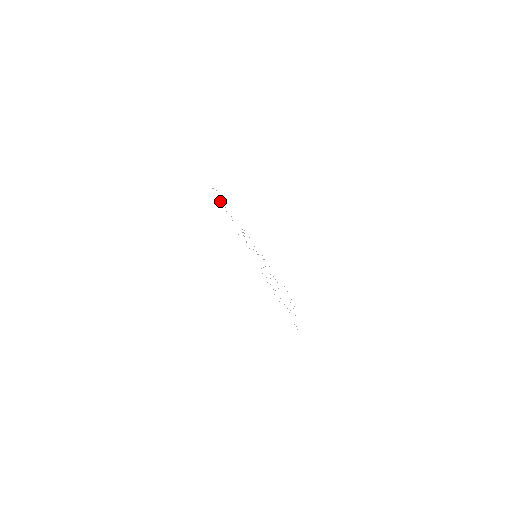
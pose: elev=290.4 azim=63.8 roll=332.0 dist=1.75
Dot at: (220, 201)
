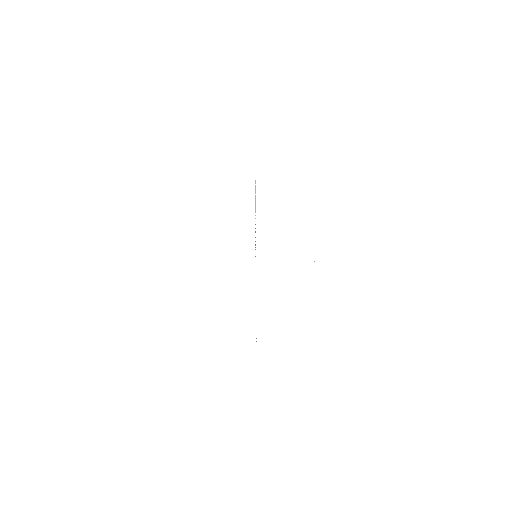
Dot at: occluded
